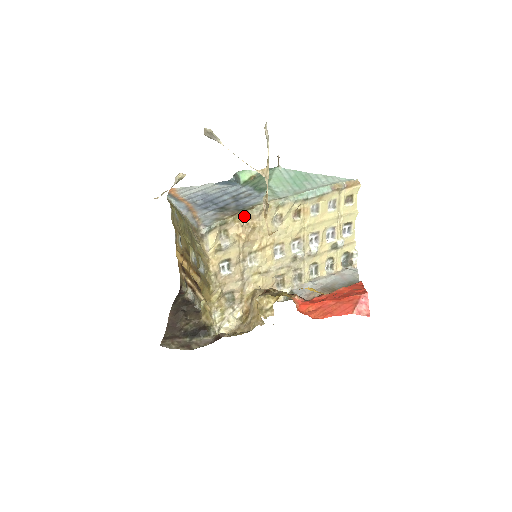
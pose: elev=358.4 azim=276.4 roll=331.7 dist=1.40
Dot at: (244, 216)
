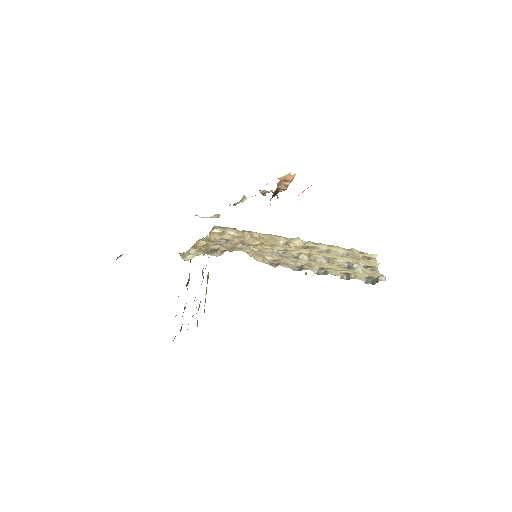
Dot at: (253, 232)
